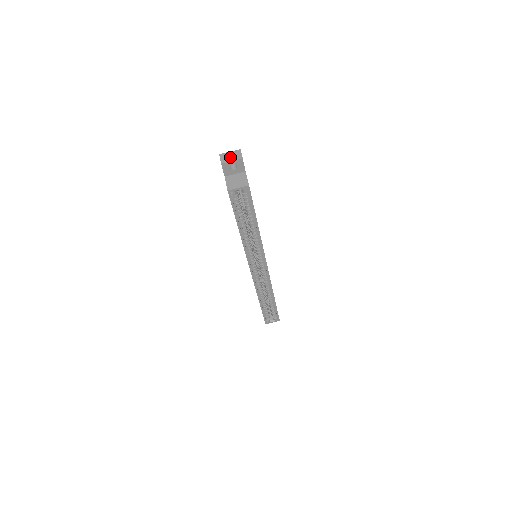
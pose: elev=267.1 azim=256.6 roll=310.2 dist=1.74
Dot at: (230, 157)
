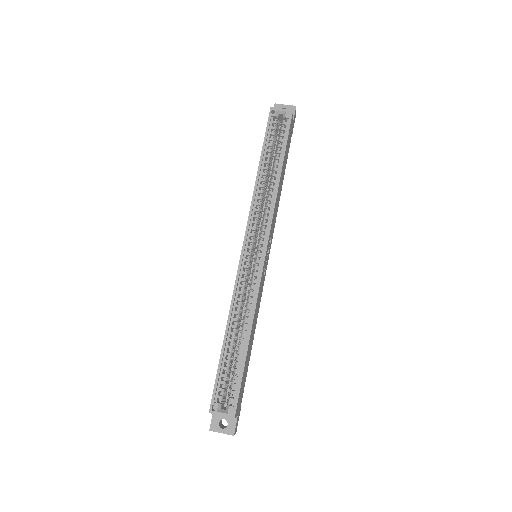
Dot at: occluded
